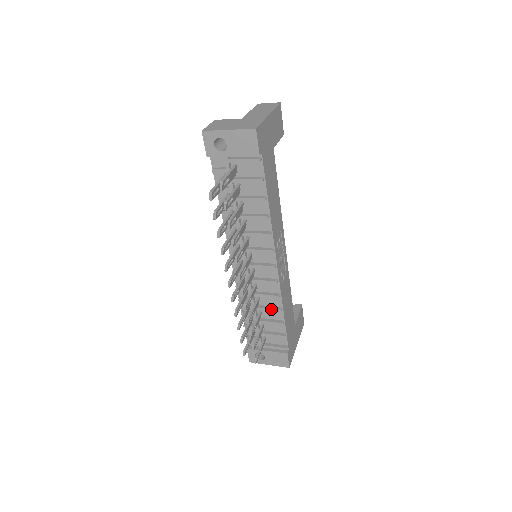
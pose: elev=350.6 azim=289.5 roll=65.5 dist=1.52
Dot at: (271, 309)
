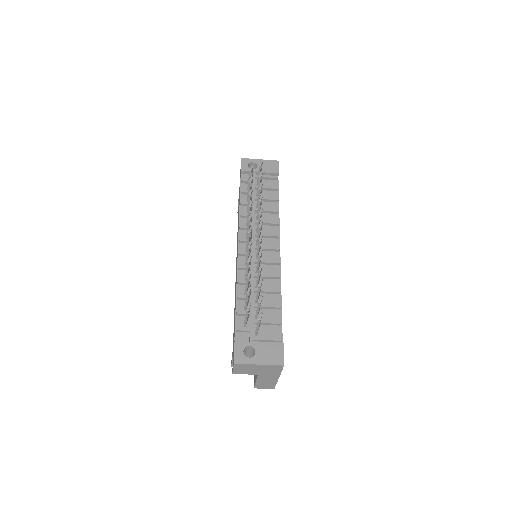
Dot at: (271, 289)
